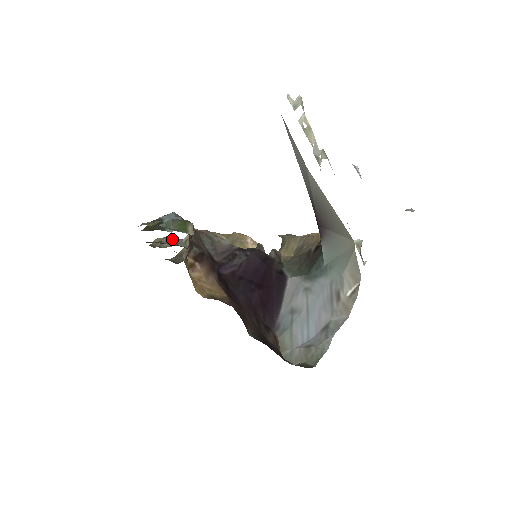
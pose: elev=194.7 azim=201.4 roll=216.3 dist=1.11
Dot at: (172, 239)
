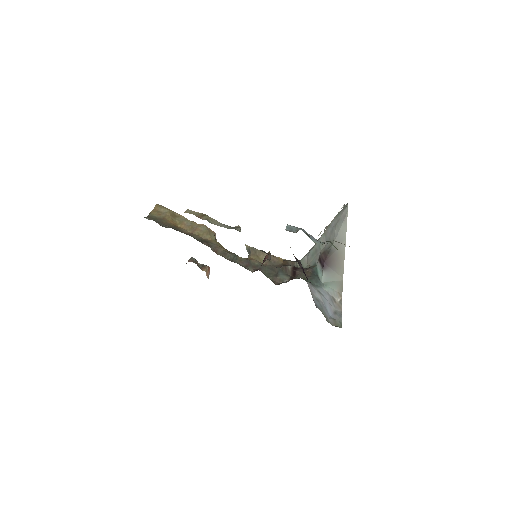
Dot at: (214, 220)
